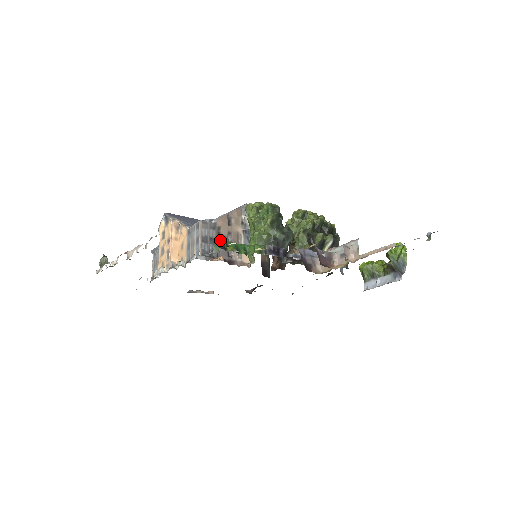
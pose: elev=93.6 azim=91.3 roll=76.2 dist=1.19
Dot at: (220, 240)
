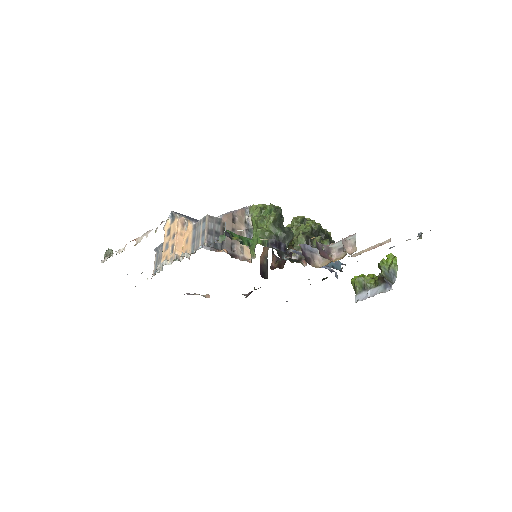
Dot at: (226, 231)
